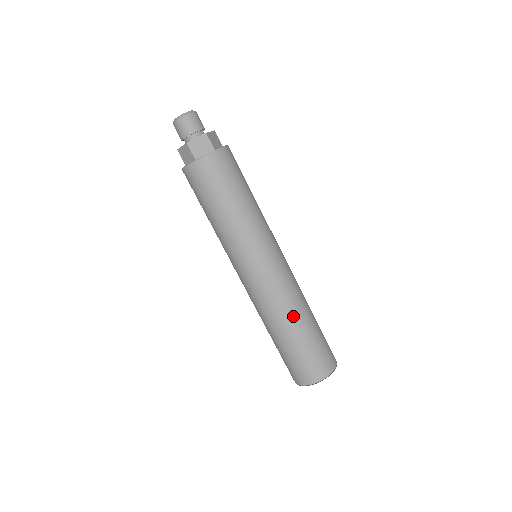
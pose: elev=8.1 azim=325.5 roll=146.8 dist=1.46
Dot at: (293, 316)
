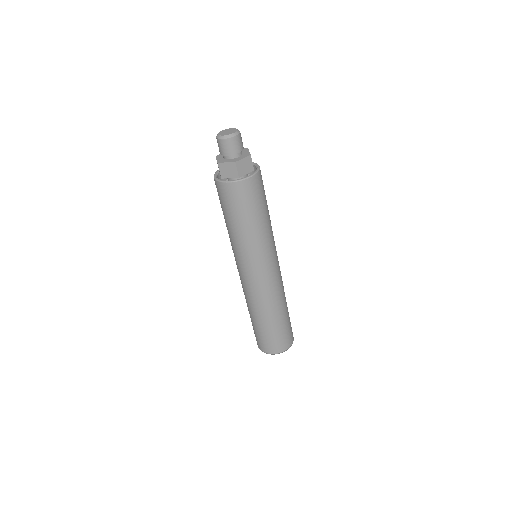
Dot at: (281, 305)
